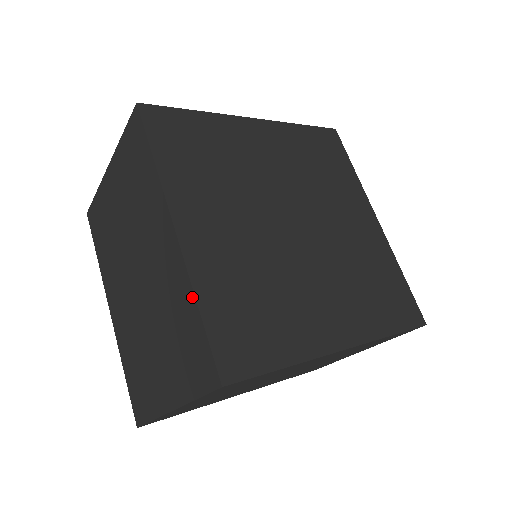
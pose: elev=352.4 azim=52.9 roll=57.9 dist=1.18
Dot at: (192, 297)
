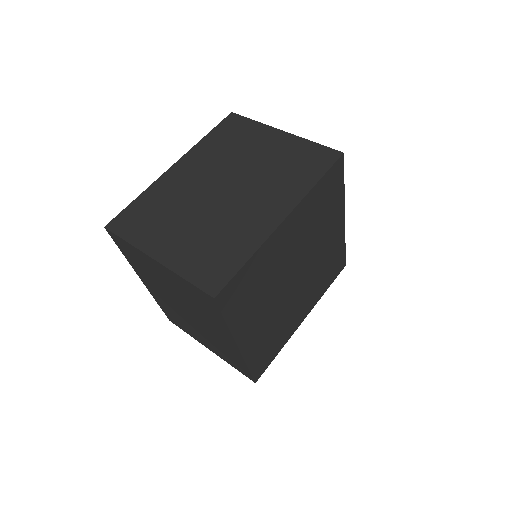
Dot at: (244, 364)
